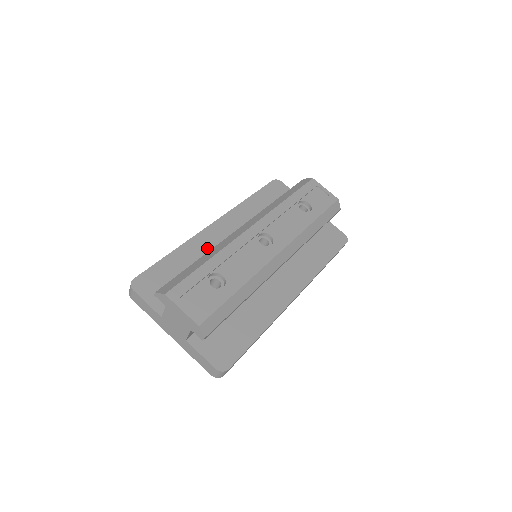
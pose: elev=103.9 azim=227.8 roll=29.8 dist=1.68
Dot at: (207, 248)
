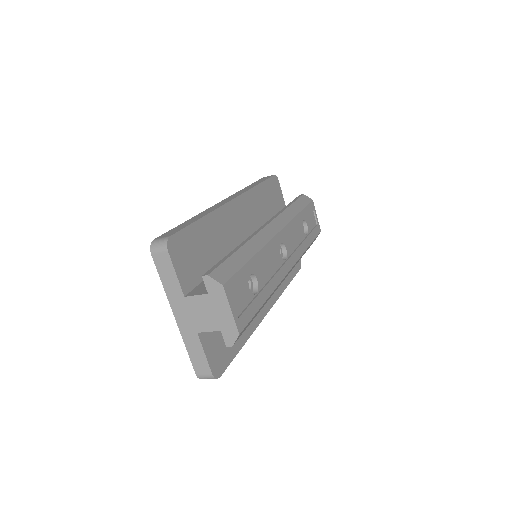
Dot at: (226, 227)
